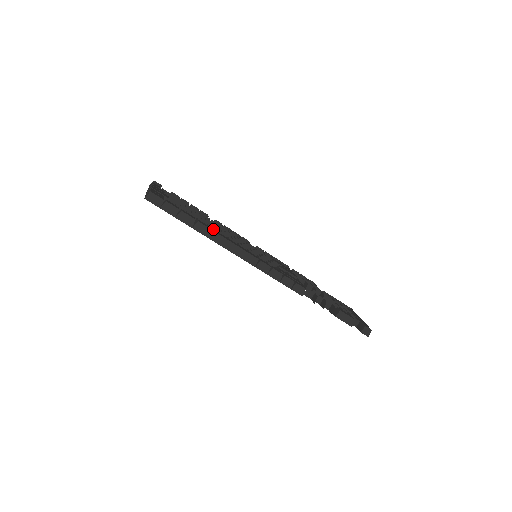
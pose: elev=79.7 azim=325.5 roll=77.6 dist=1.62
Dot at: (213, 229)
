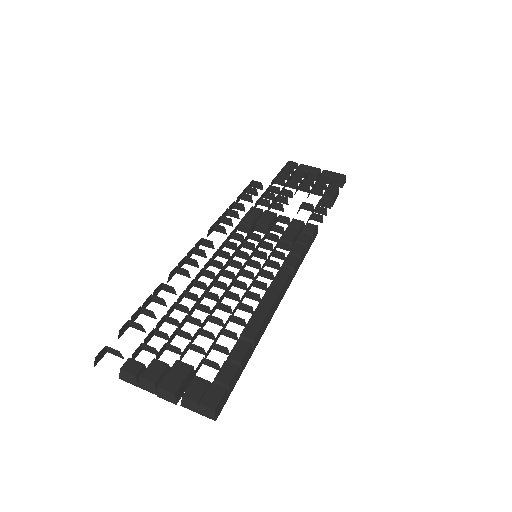
Dot at: (254, 316)
